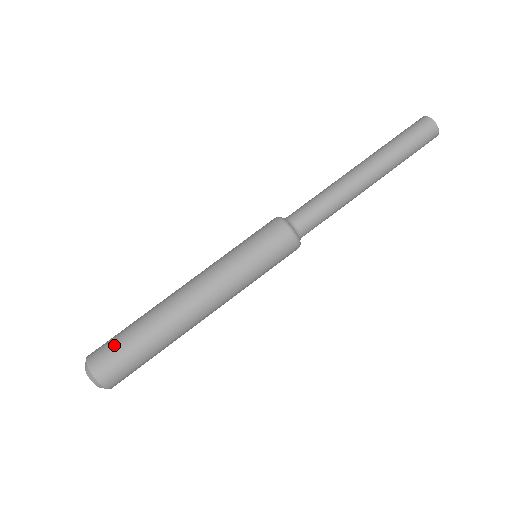
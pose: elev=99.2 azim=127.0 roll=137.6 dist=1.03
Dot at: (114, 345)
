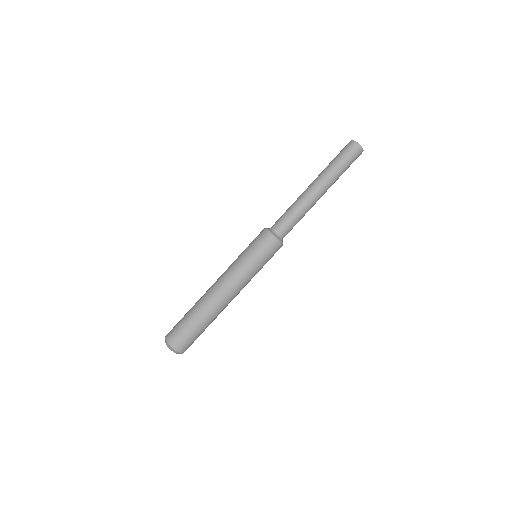
Dot at: (185, 333)
